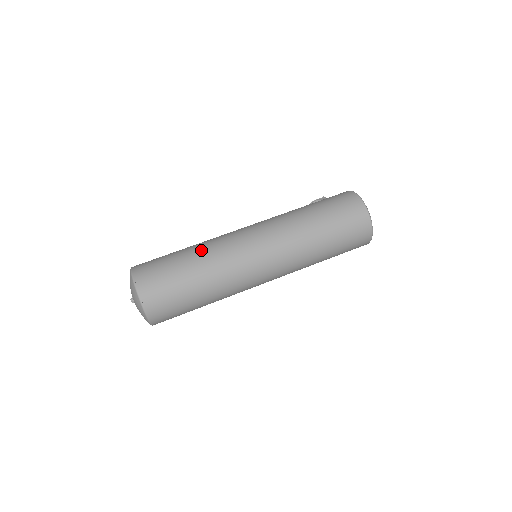
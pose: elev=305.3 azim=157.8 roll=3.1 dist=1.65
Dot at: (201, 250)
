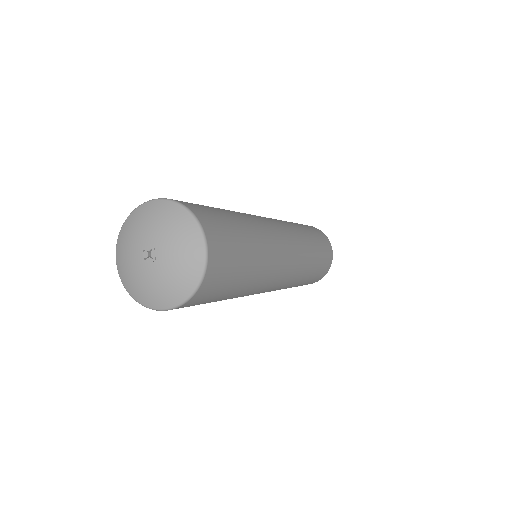
Dot at: (238, 213)
